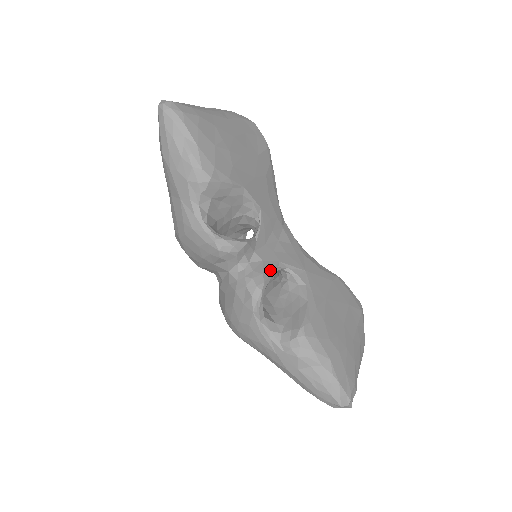
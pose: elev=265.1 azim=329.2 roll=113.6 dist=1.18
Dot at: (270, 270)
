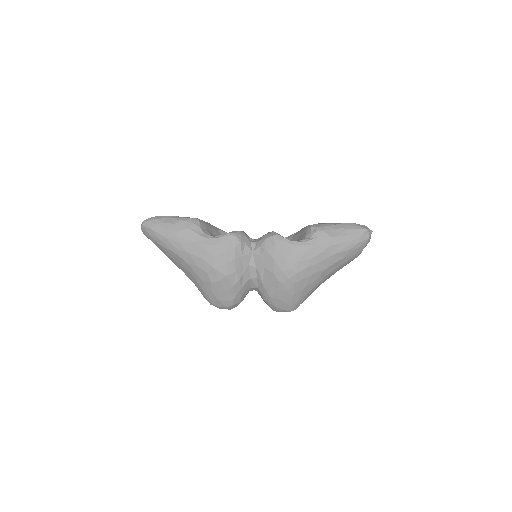
Dot at: occluded
